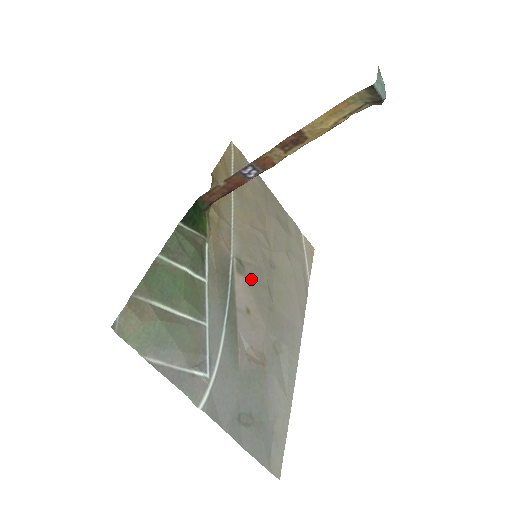
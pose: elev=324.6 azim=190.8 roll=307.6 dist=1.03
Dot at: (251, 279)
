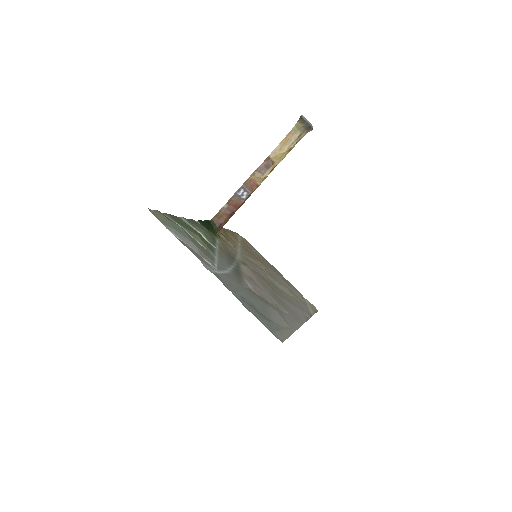
Dot at: (254, 273)
